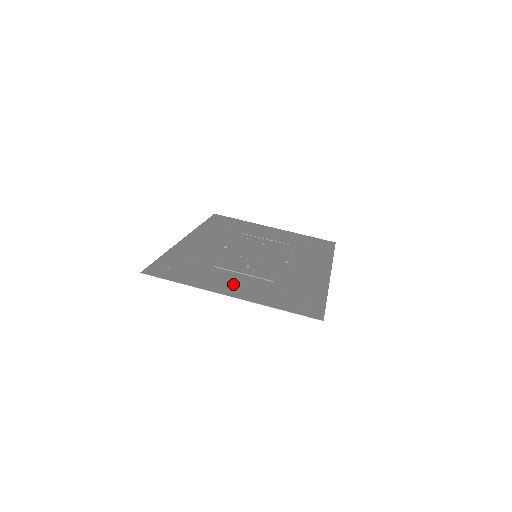
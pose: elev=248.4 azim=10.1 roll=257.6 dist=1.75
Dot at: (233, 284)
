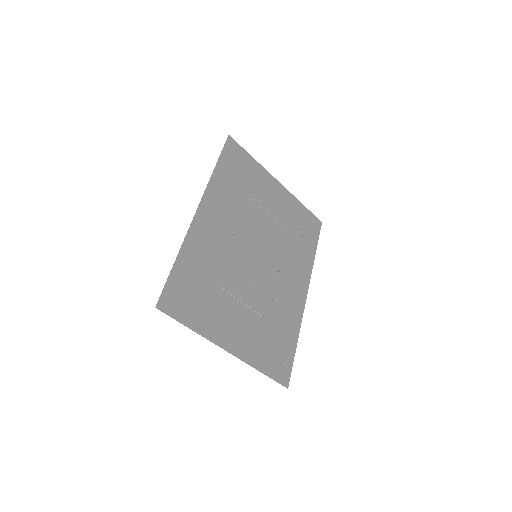
Dot at: (233, 327)
